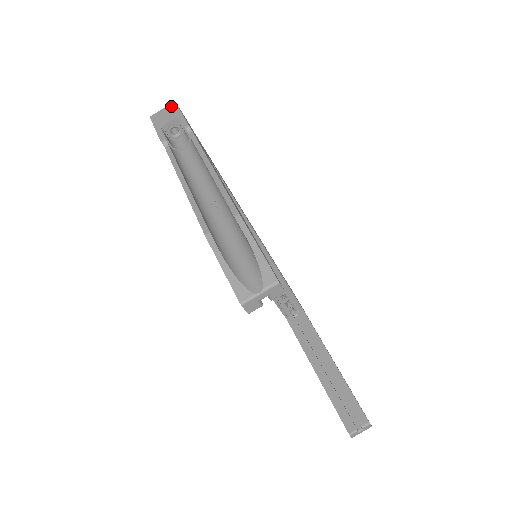
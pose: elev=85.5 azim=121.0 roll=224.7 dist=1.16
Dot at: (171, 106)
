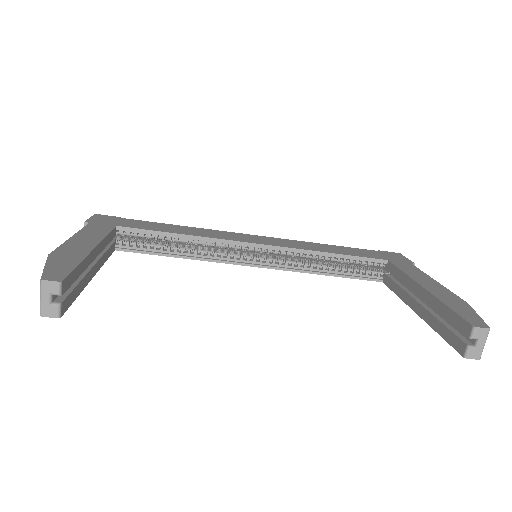
Dot at: occluded
